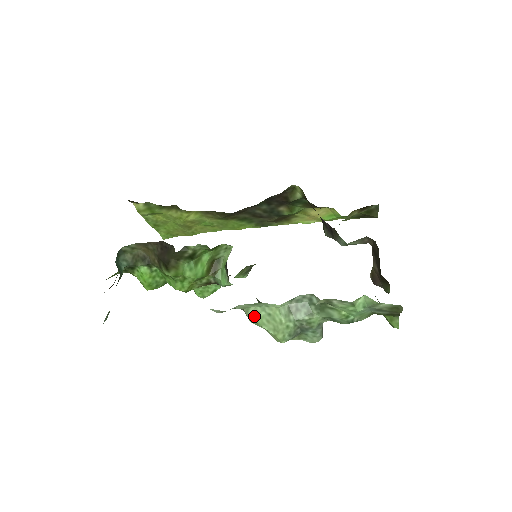
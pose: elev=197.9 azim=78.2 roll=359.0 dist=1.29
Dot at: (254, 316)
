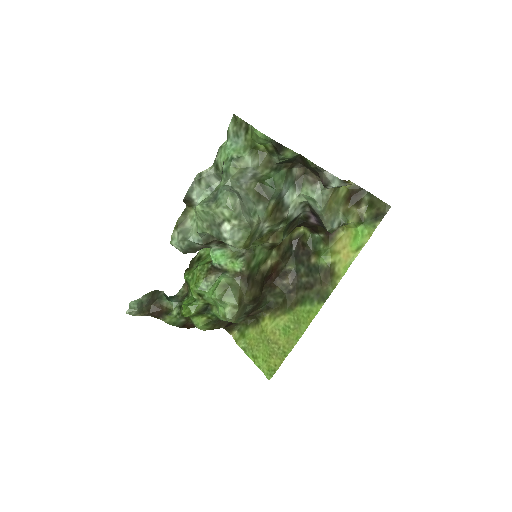
Dot at: occluded
